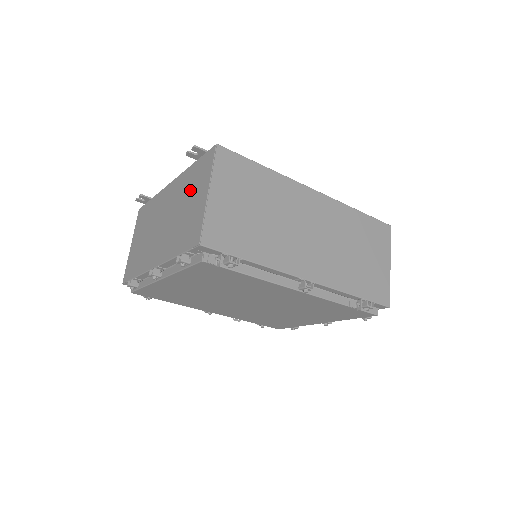
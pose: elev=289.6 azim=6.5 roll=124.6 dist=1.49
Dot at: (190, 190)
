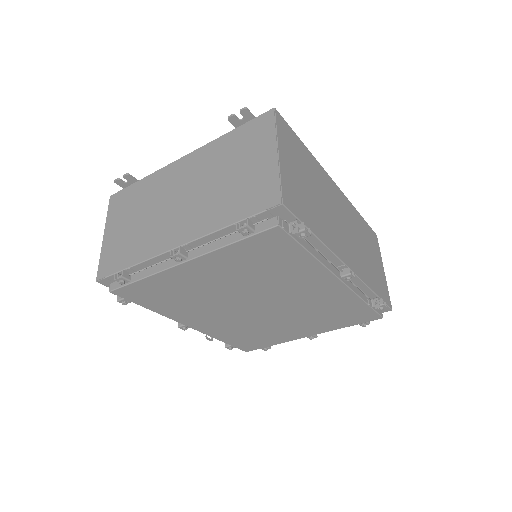
Dot at: (234, 156)
